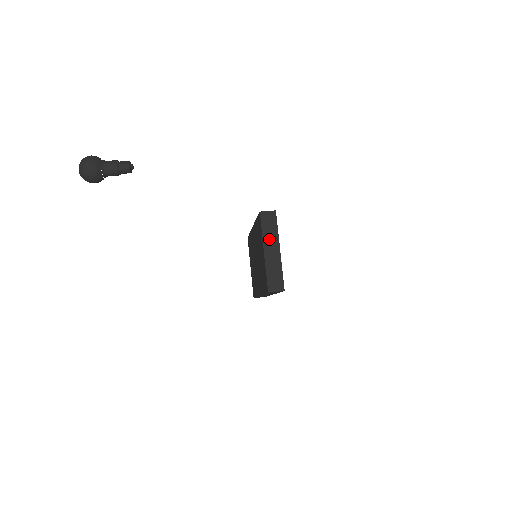
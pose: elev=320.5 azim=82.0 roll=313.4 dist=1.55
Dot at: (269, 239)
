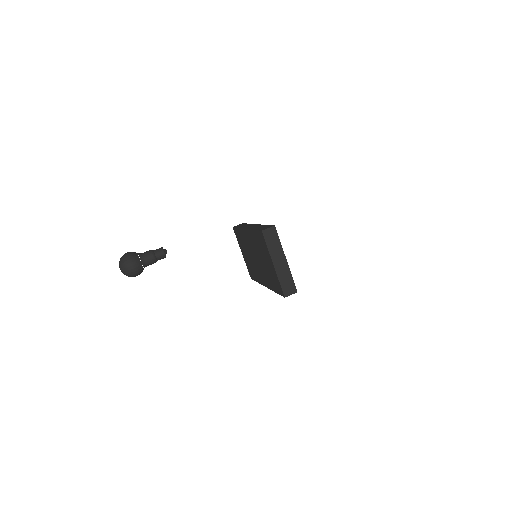
Dot at: (275, 252)
